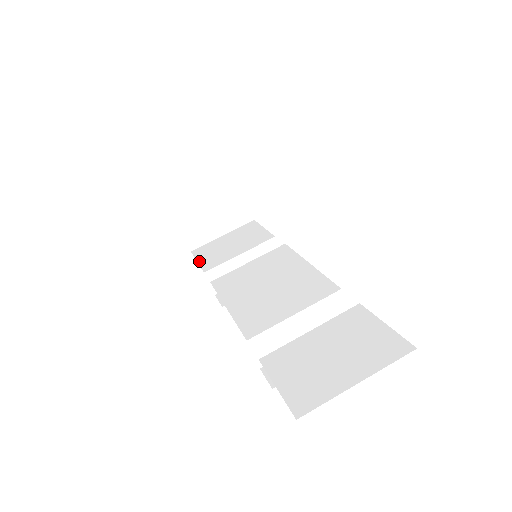
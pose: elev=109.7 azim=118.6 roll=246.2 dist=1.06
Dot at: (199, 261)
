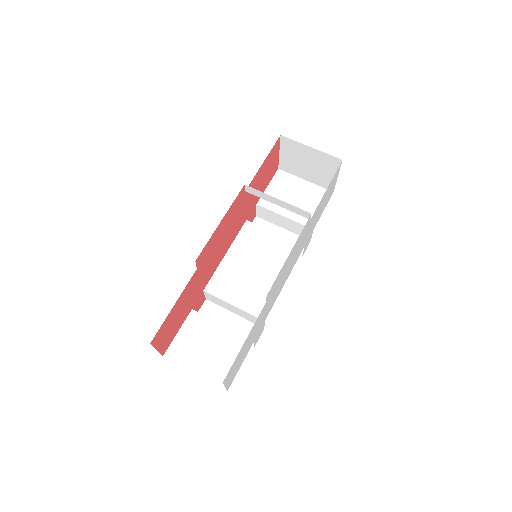
Dot at: (268, 188)
